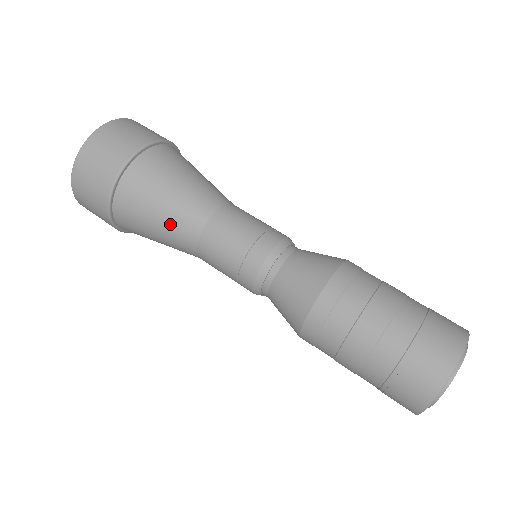
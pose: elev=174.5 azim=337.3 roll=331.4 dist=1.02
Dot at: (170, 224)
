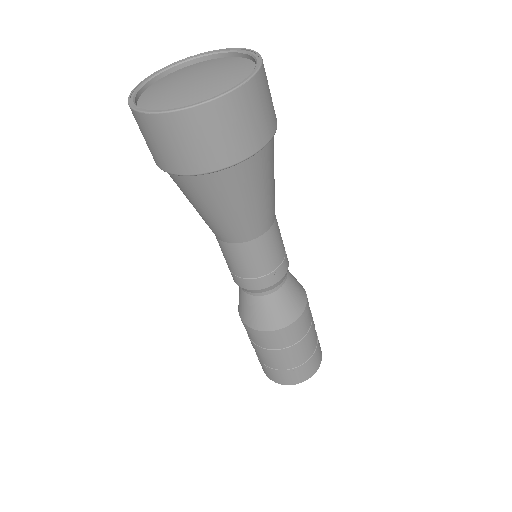
Dot at: (199, 214)
